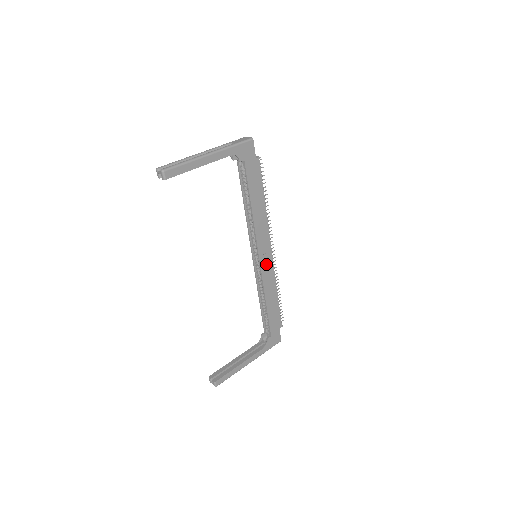
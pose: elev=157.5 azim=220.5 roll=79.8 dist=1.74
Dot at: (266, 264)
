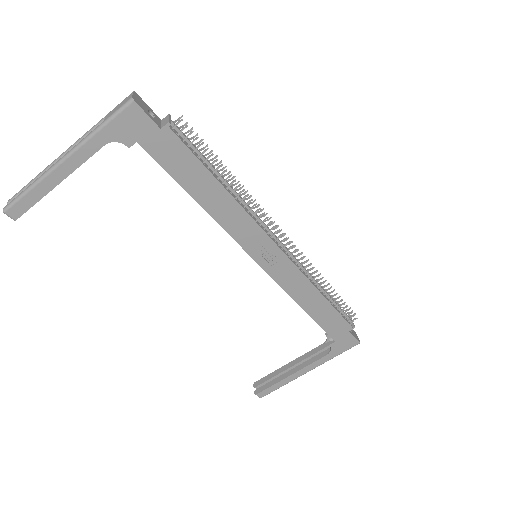
Dot at: (276, 266)
